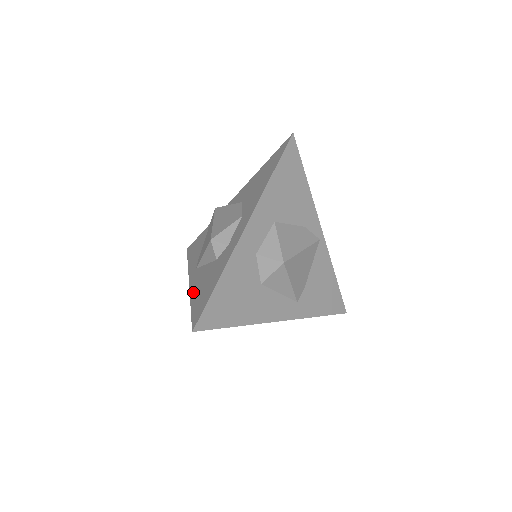
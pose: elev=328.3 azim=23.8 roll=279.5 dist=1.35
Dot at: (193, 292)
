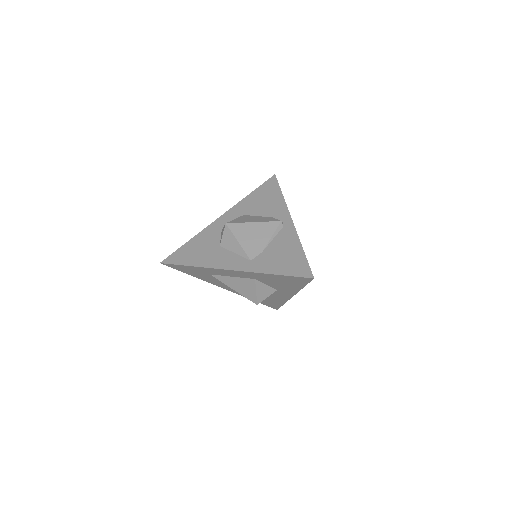
Dot at: occluded
